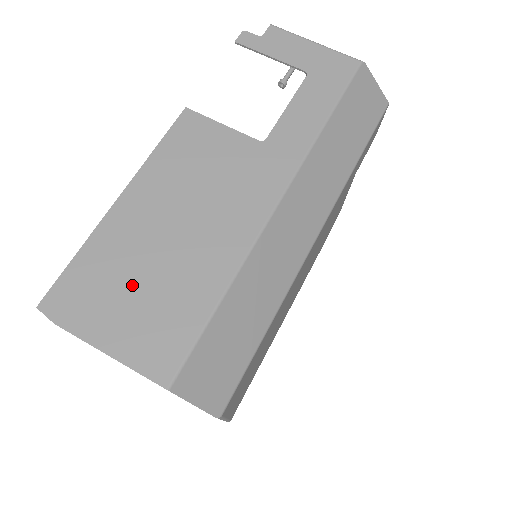
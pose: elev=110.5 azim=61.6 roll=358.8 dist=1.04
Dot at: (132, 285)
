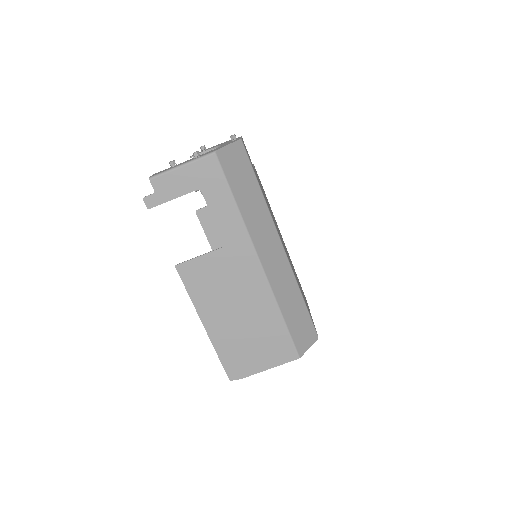
Dot at: (249, 345)
